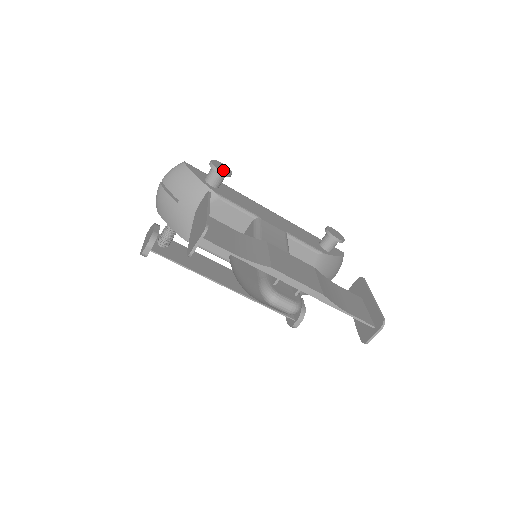
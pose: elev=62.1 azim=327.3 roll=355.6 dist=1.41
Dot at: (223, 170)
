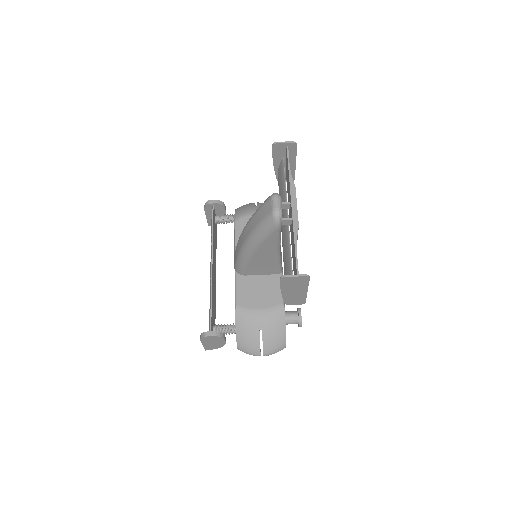
Dot at: occluded
